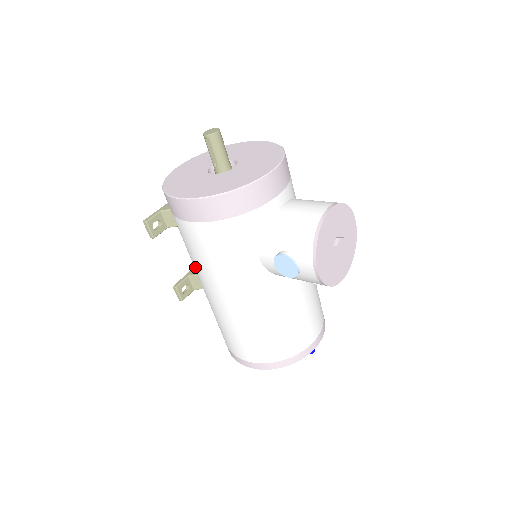
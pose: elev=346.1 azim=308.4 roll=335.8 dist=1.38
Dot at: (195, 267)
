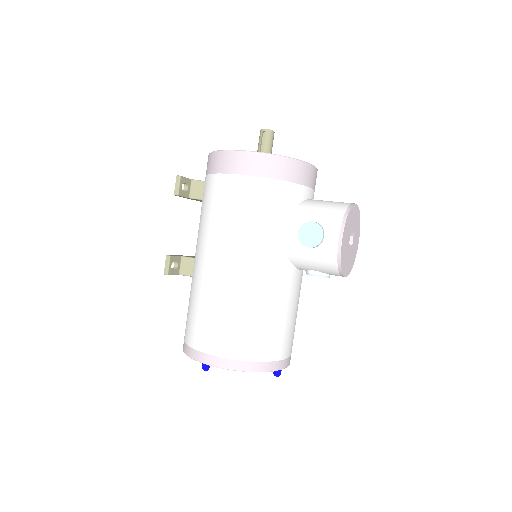
Dot at: (207, 233)
